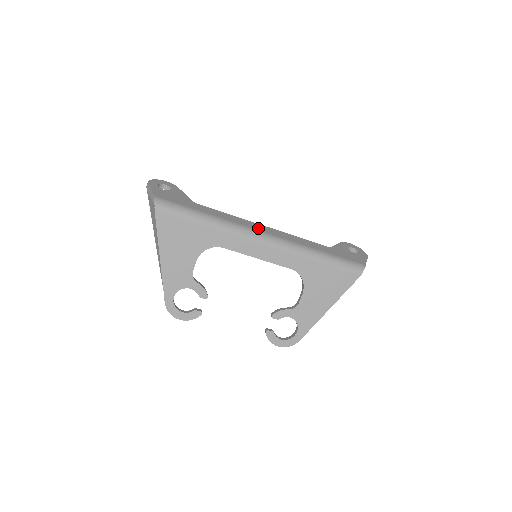
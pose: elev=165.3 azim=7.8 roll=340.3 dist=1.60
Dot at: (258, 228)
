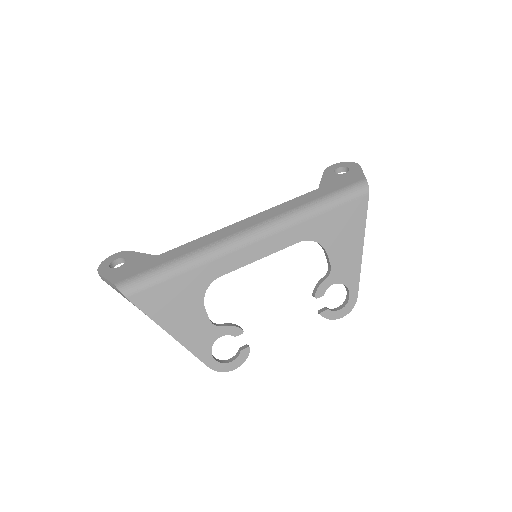
Dot at: (237, 230)
